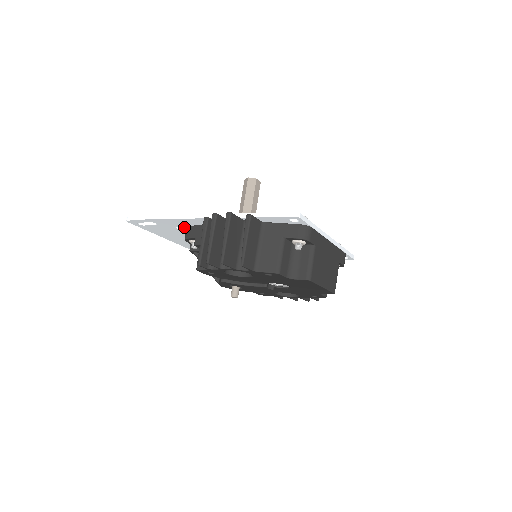
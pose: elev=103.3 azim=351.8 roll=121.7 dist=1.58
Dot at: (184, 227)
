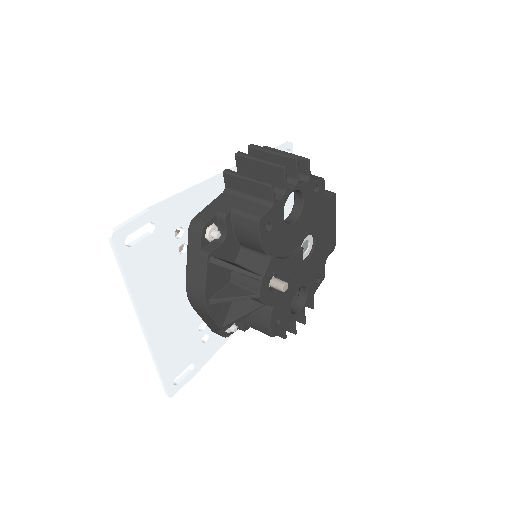
Dot at: (185, 227)
